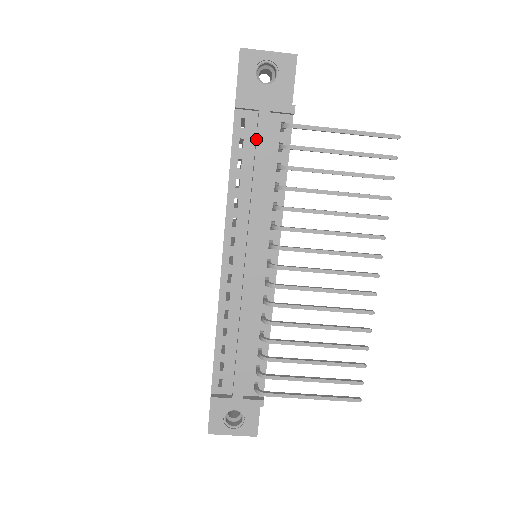
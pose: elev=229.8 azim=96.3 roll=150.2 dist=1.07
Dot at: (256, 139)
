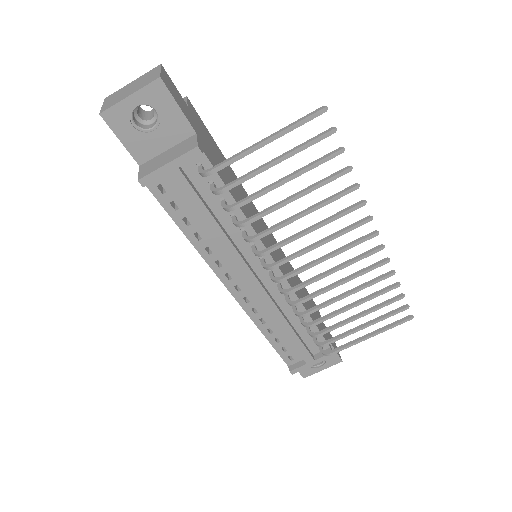
Dot at: occluded
